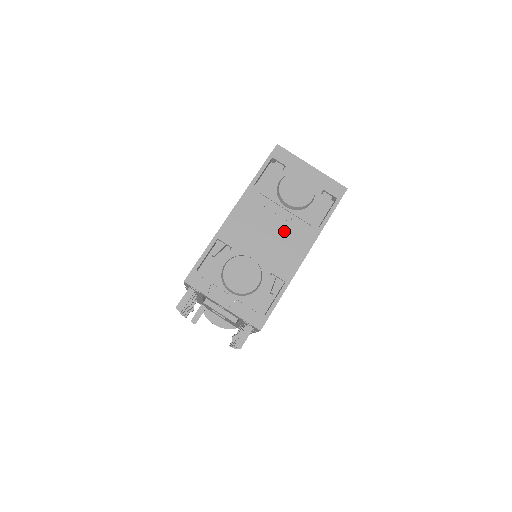
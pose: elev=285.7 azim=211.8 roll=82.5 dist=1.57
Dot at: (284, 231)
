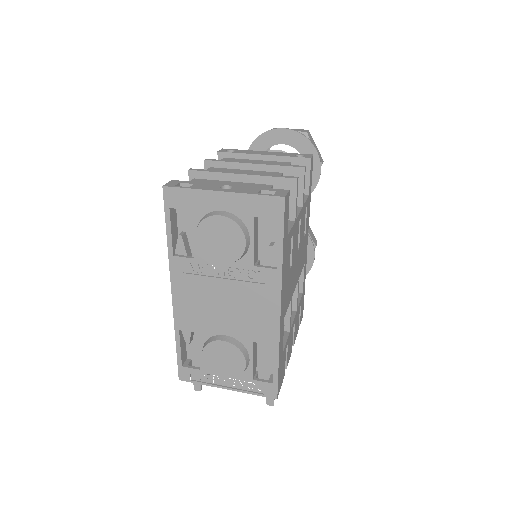
Dot at: (239, 292)
